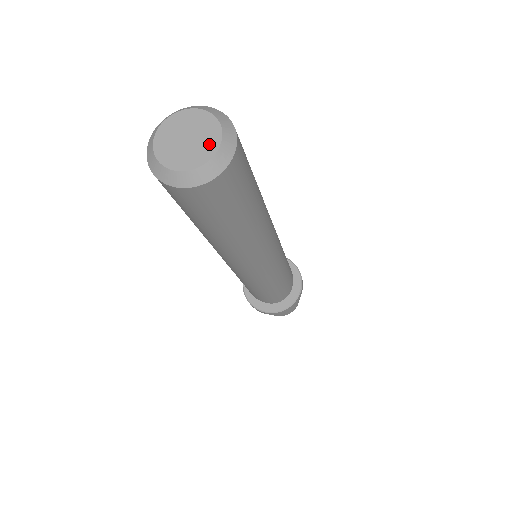
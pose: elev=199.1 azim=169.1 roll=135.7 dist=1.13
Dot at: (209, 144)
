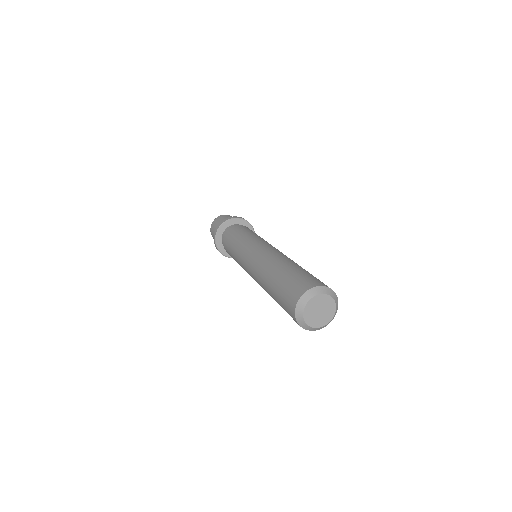
Dot at: (330, 314)
